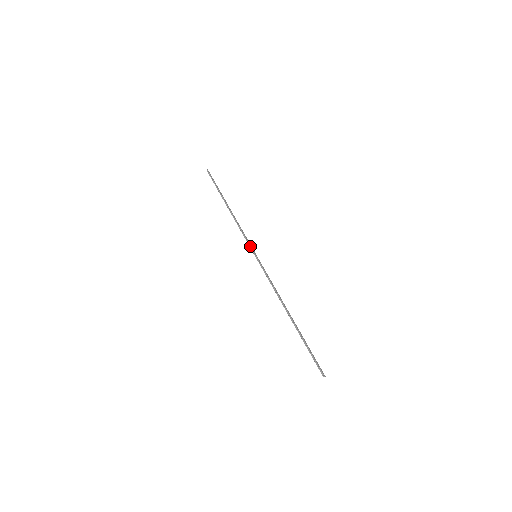
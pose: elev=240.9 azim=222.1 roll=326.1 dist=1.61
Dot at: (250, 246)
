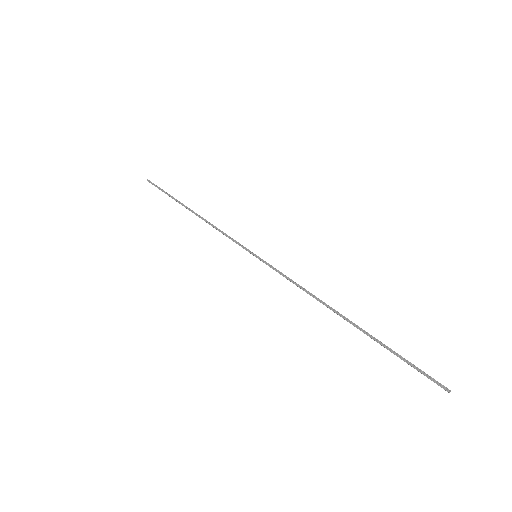
Dot at: (242, 246)
